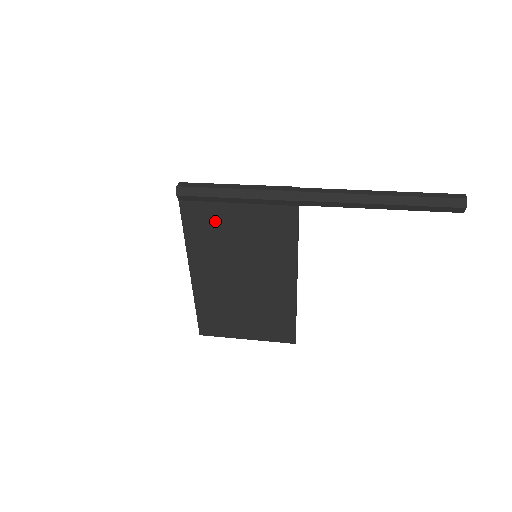
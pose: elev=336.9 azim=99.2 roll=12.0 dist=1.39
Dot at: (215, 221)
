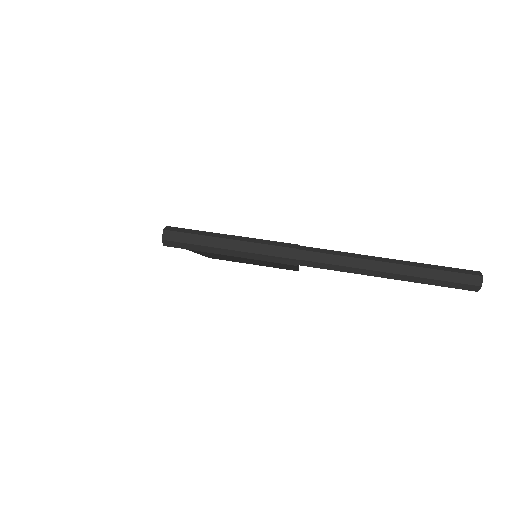
Dot at: occluded
